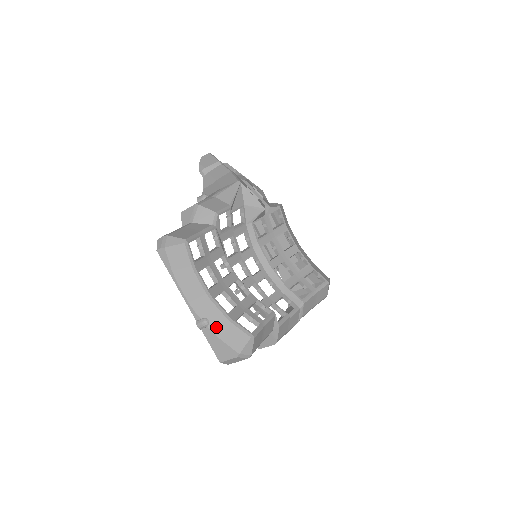
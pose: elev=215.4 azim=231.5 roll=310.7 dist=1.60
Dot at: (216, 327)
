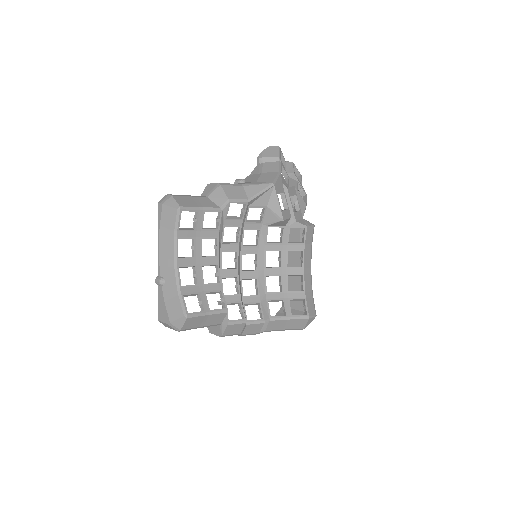
Dot at: (167, 290)
